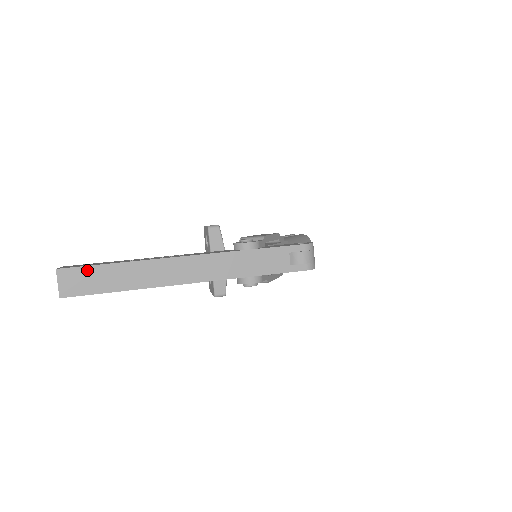
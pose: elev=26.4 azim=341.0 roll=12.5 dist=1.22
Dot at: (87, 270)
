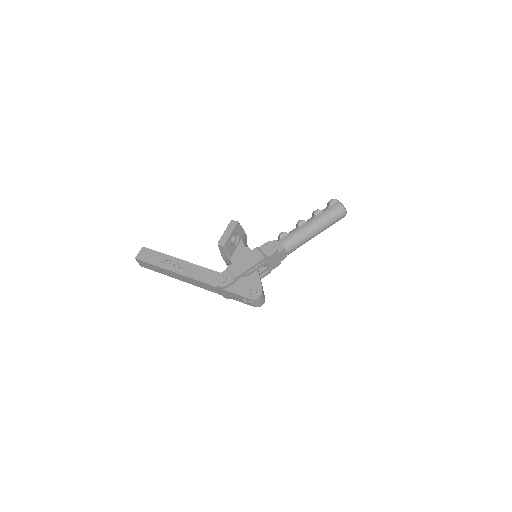
Dot at: (147, 264)
